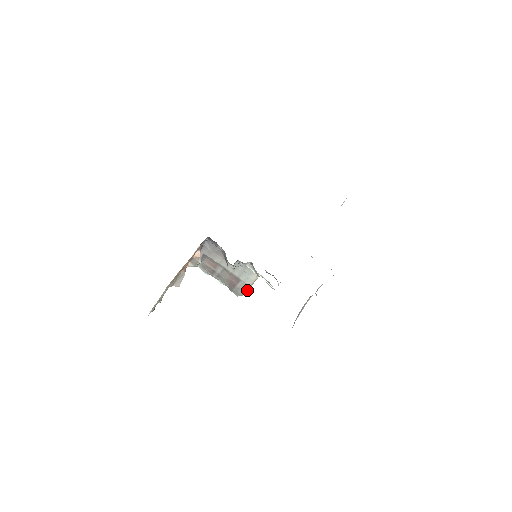
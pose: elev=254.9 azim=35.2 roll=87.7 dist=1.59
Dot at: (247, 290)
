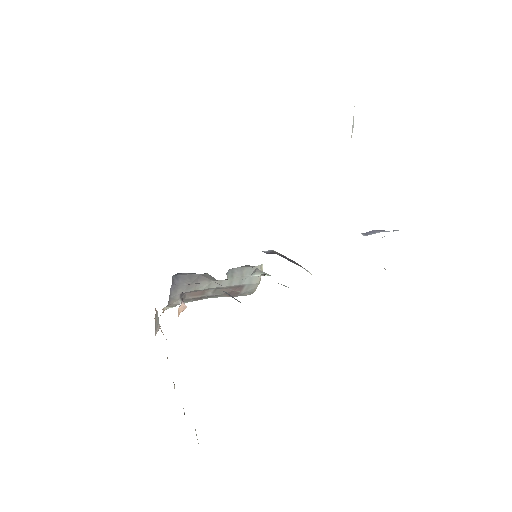
Dot at: (256, 288)
